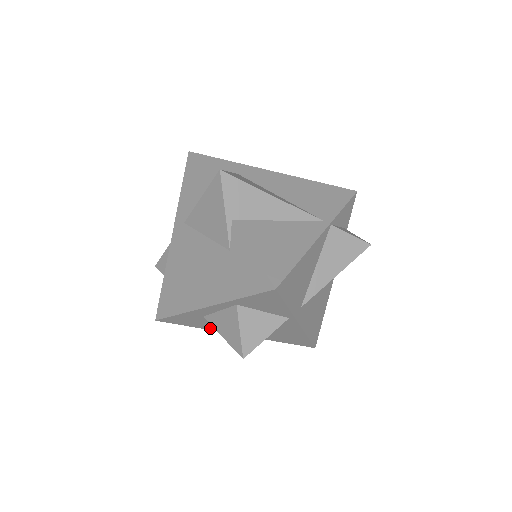
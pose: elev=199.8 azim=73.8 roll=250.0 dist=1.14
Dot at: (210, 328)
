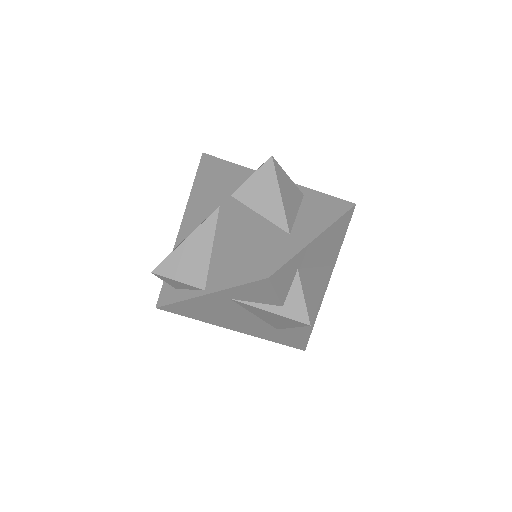
Dot at: occluded
